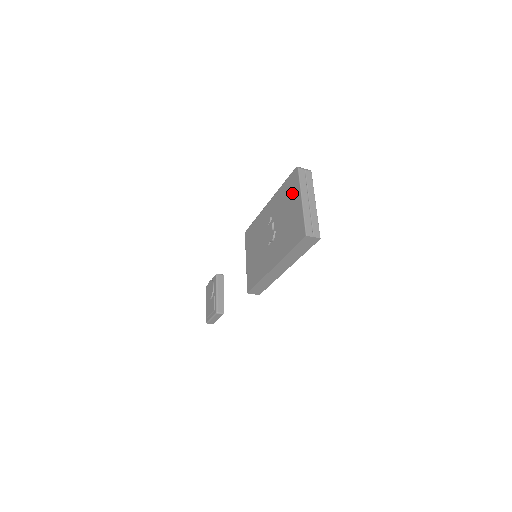
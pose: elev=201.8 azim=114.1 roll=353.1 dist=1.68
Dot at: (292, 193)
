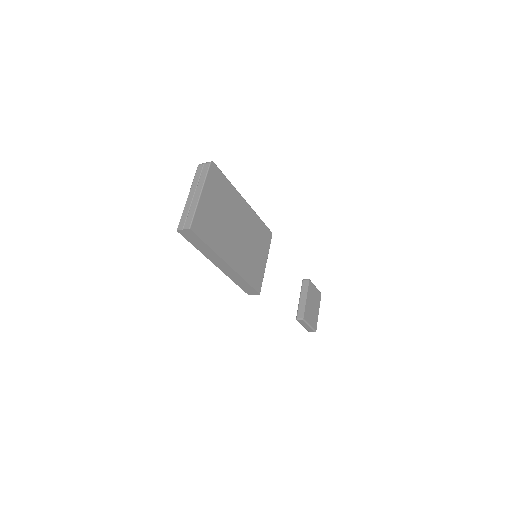
Dot at: occluded
